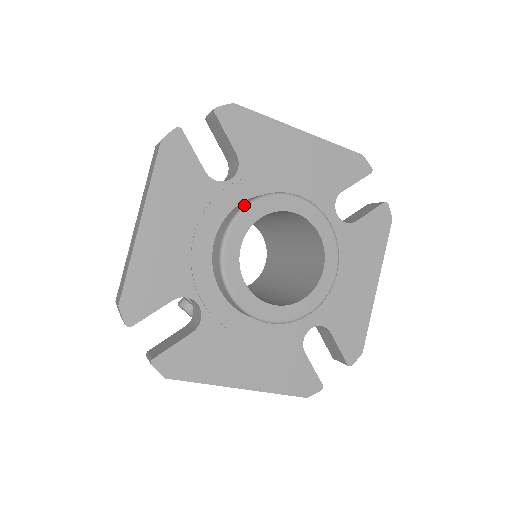
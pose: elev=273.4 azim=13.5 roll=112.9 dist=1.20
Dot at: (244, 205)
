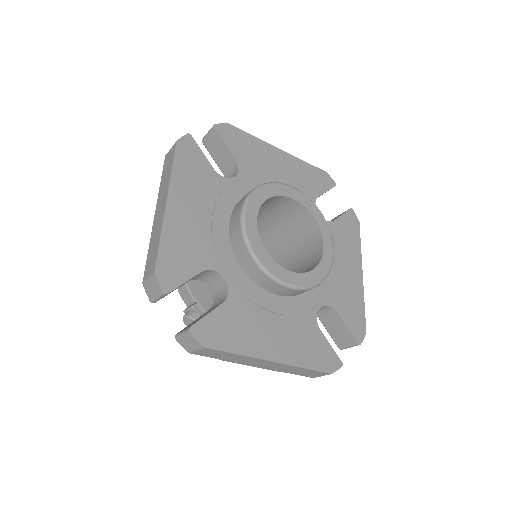
Dot at: (253, 189)
